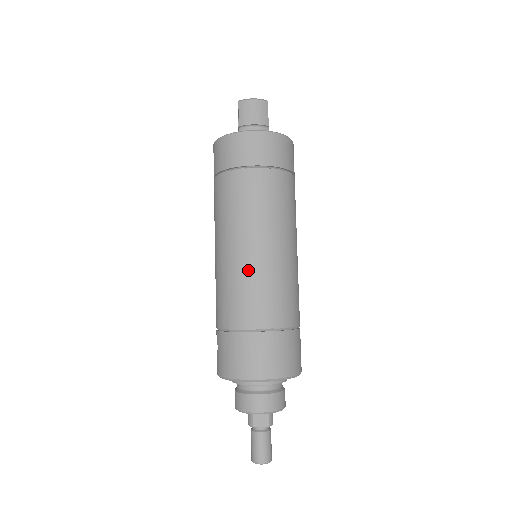
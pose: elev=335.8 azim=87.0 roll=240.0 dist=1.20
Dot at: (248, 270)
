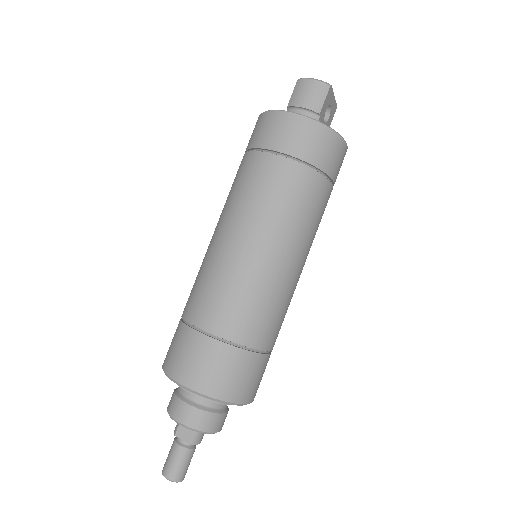
Dot at: (222, 263)
